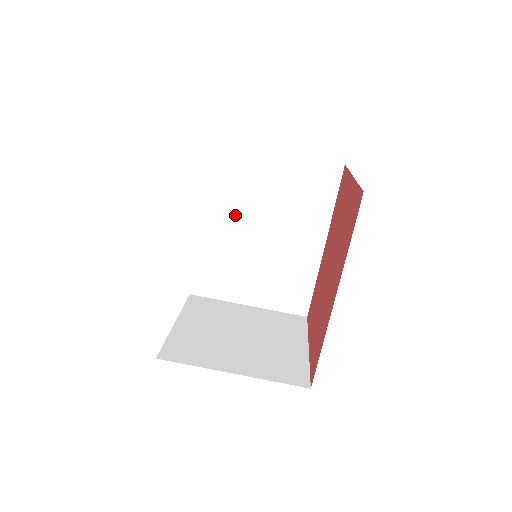
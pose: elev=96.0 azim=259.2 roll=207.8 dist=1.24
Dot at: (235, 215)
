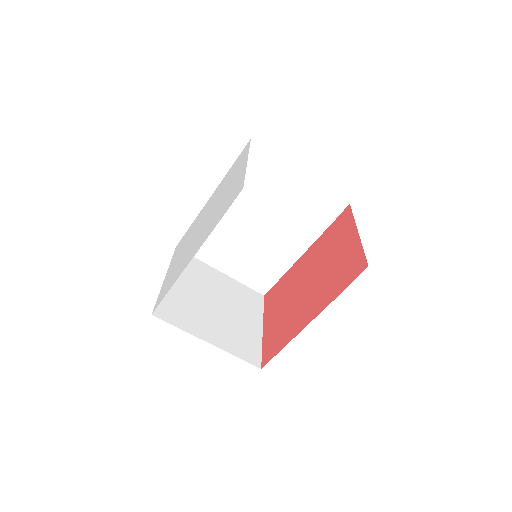
Dot at: (244, 204)
